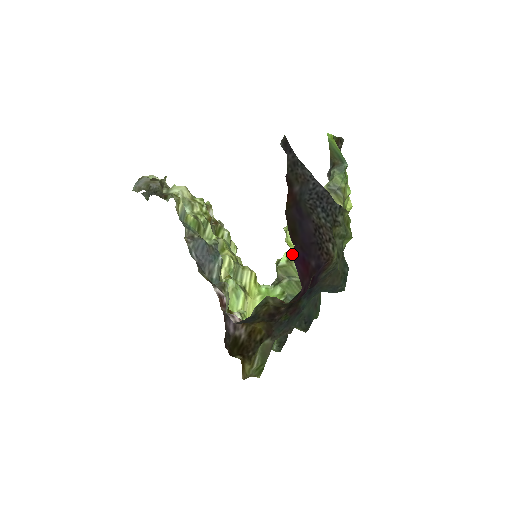
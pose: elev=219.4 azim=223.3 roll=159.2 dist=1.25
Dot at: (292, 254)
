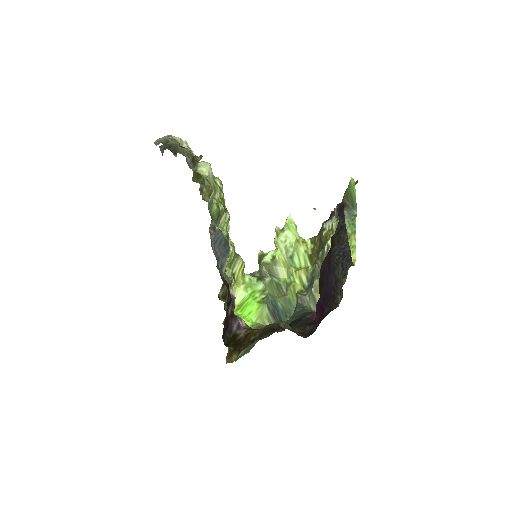
Dot at: (278, 256)
